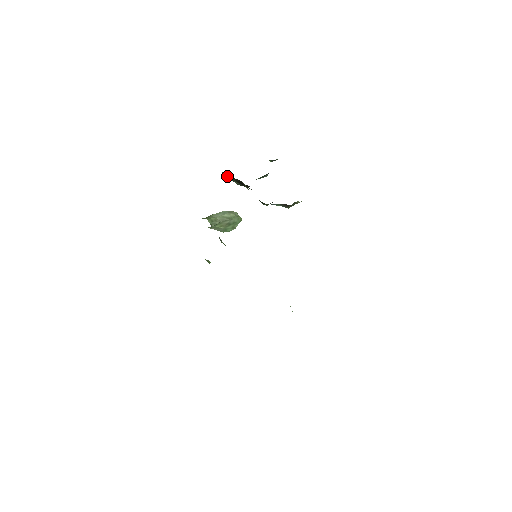
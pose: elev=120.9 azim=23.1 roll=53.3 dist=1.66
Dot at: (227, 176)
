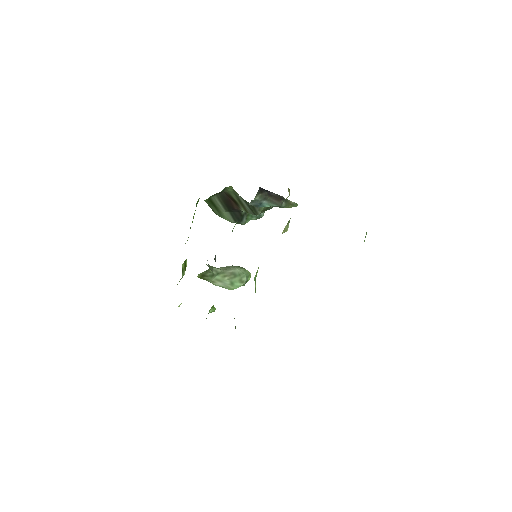
Dot at: (216, 209)
